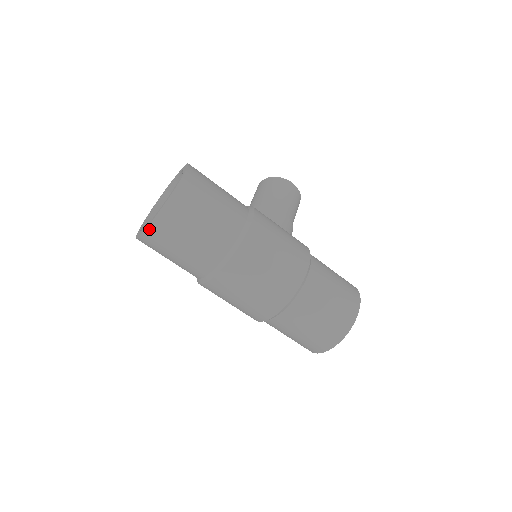
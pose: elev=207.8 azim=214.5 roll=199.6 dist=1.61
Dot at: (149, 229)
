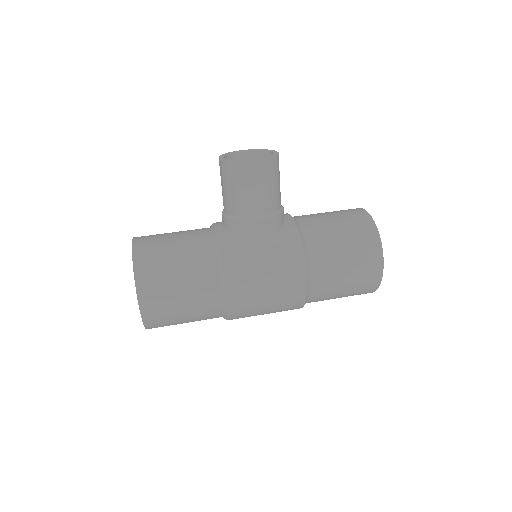
Dot at: occluded
